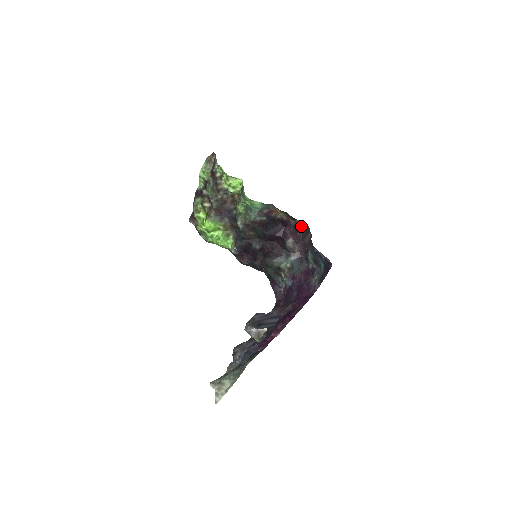
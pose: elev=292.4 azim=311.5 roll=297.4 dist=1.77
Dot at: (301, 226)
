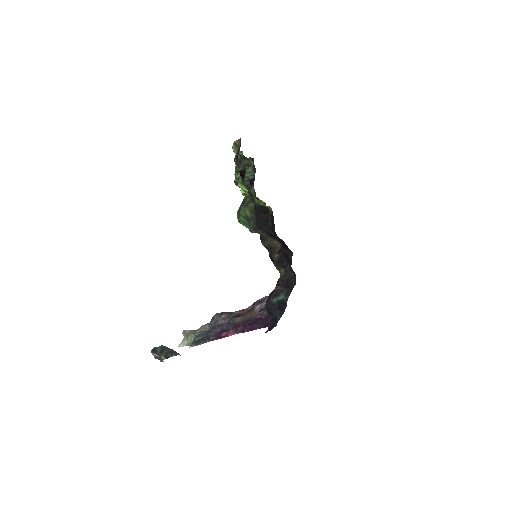
Dot at: (283, 267)
